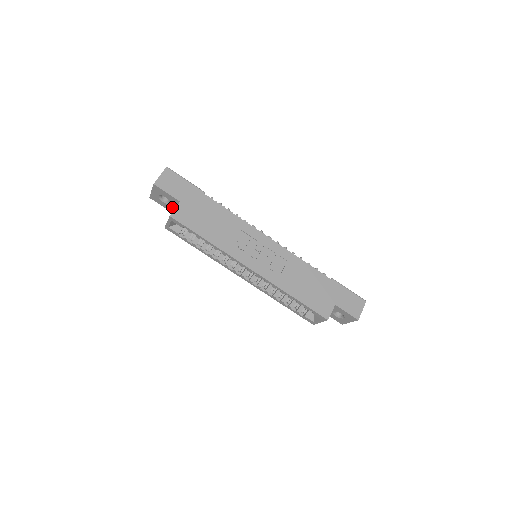
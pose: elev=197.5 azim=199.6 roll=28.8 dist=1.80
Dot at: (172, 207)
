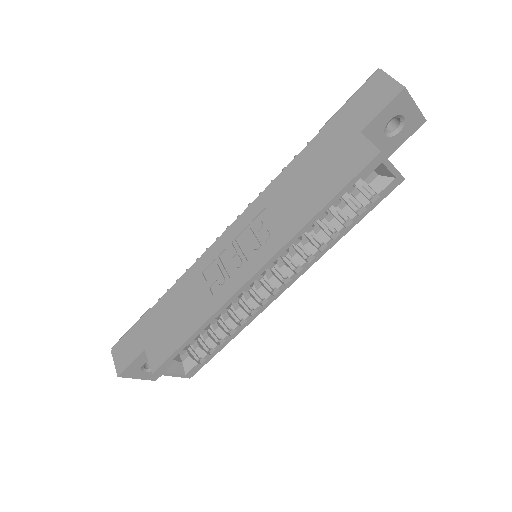
Dot at: occluded
